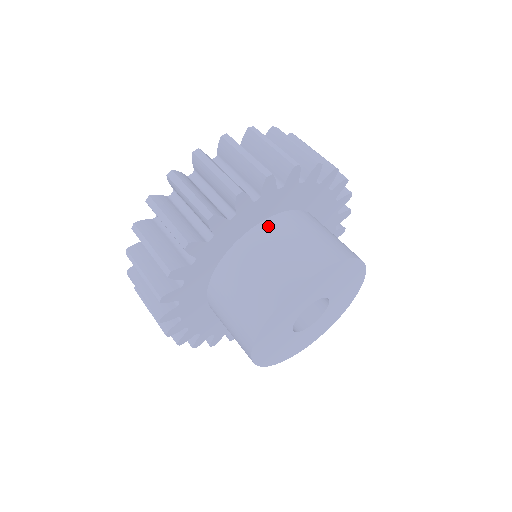
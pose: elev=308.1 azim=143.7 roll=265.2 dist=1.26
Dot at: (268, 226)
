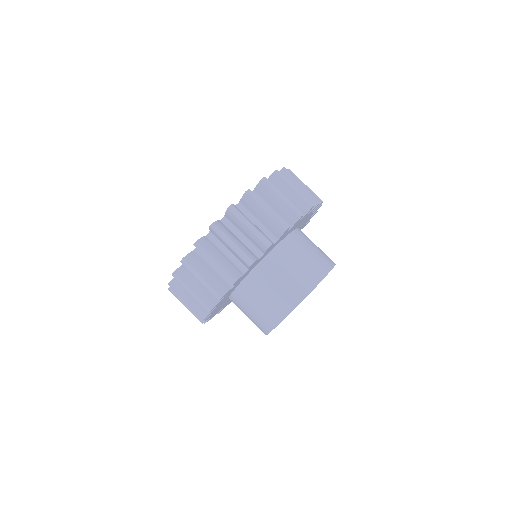
Dot at: (278, 252)
